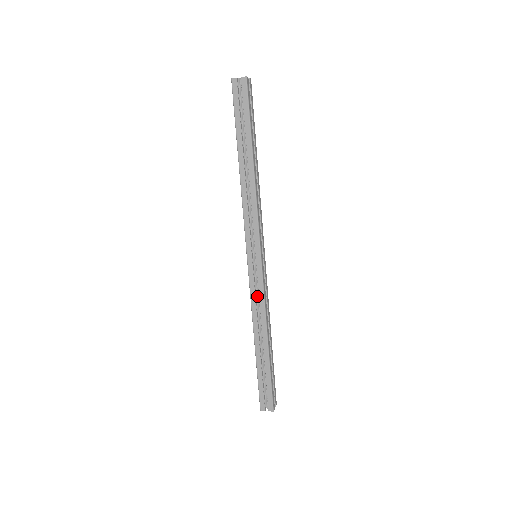
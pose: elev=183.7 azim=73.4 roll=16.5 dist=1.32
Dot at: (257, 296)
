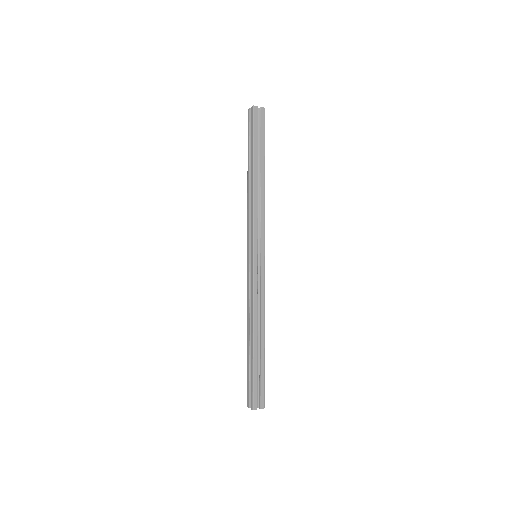
Dot at: (256, 293)
